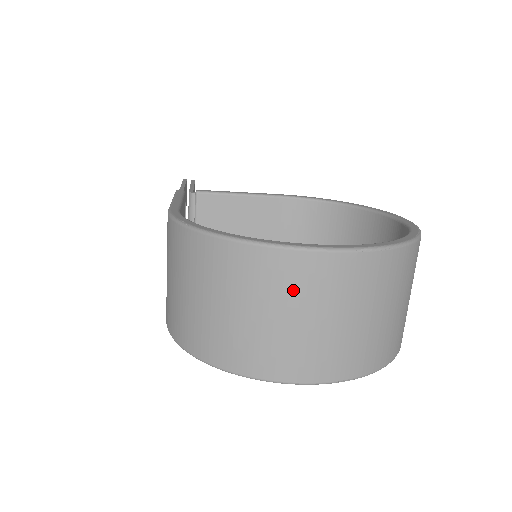
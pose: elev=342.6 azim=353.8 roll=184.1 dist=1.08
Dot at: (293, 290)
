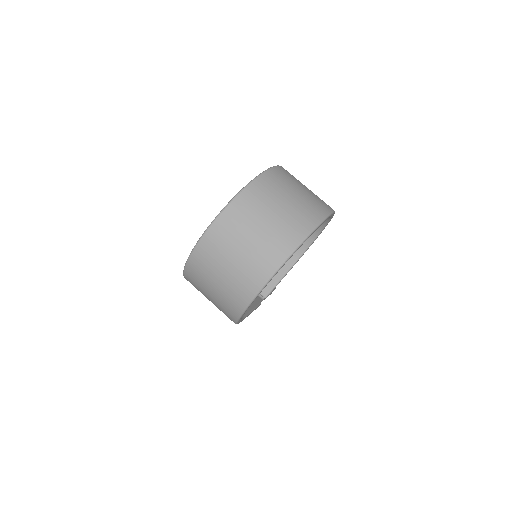
Dot at: (218, 252)
